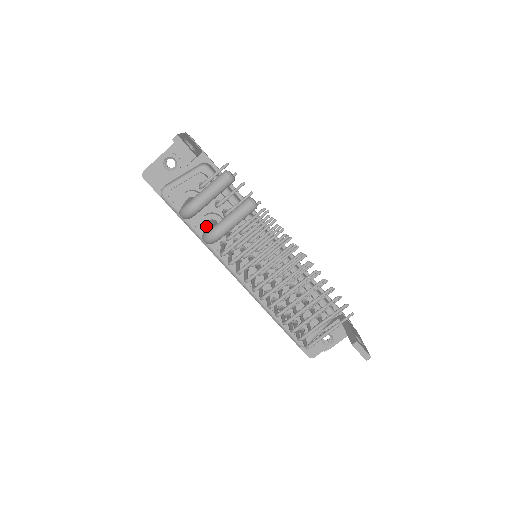
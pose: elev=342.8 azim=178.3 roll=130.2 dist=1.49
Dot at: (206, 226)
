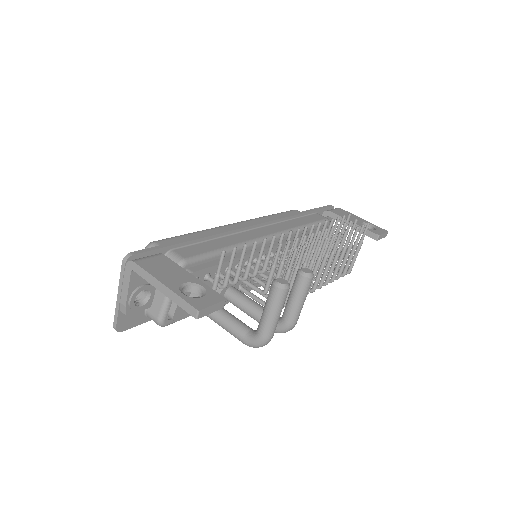
Dot at: (247, 311)
